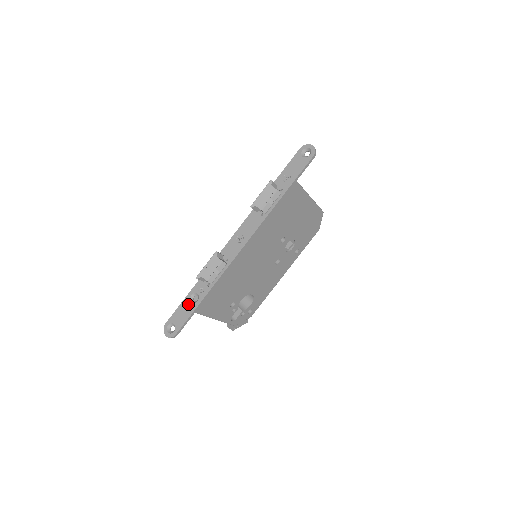
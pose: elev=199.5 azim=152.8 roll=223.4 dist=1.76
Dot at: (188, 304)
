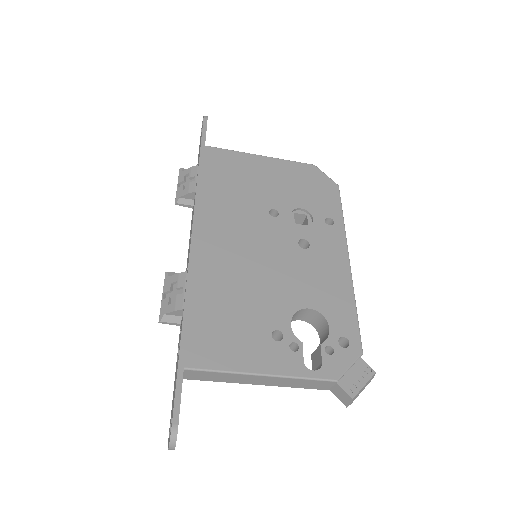
Dot at: (176, 369)
